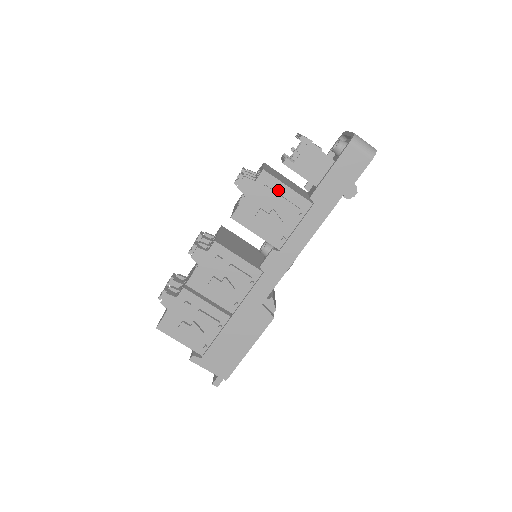
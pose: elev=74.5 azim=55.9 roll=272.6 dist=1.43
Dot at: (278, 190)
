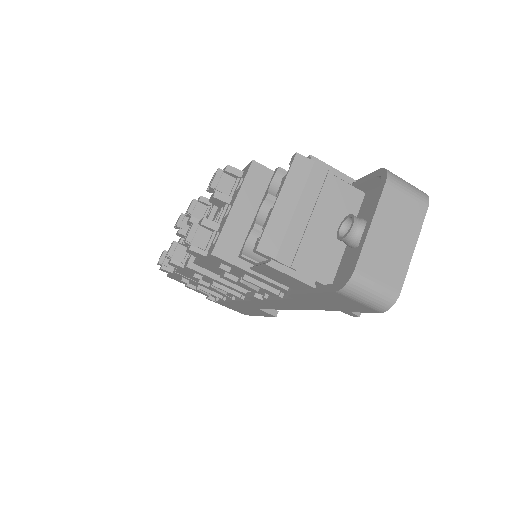
Dot at: (241, 271)
